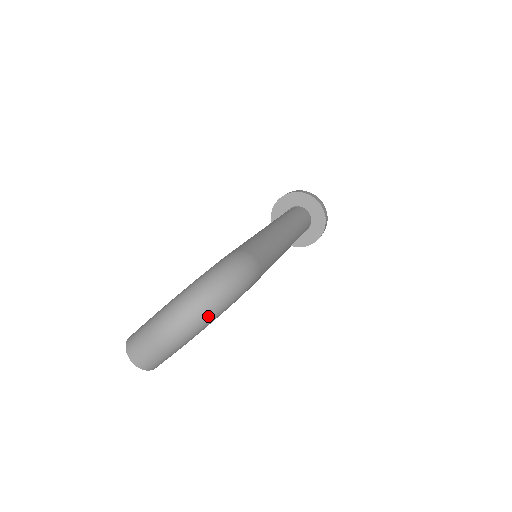
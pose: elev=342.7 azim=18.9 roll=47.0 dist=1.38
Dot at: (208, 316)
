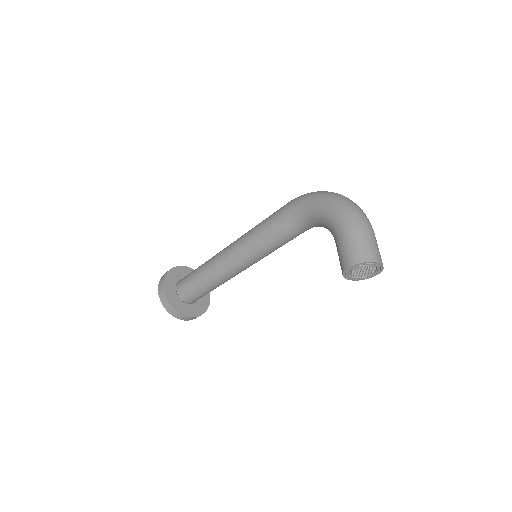
Dot at: occluded
